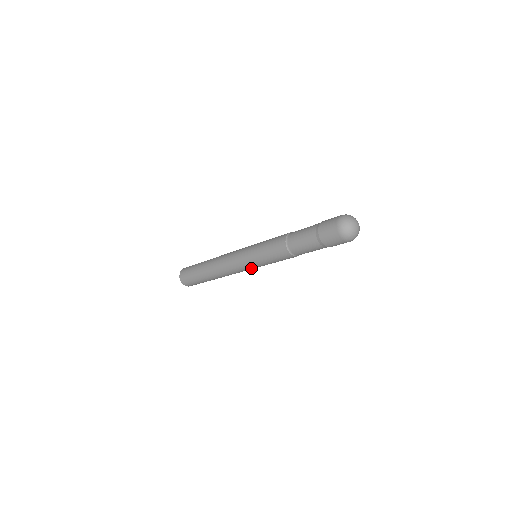
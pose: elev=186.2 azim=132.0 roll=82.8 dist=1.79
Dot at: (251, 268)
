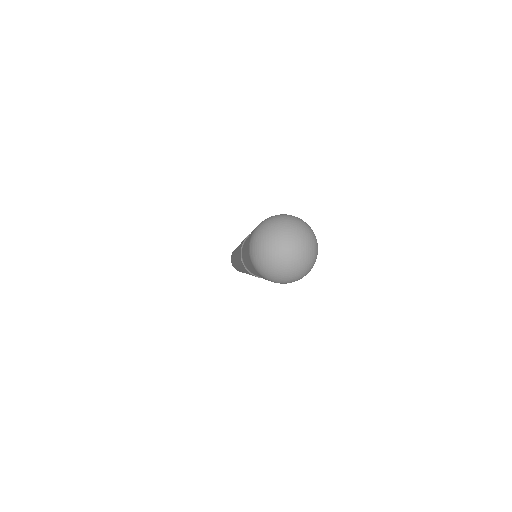
Dot at: occluded
